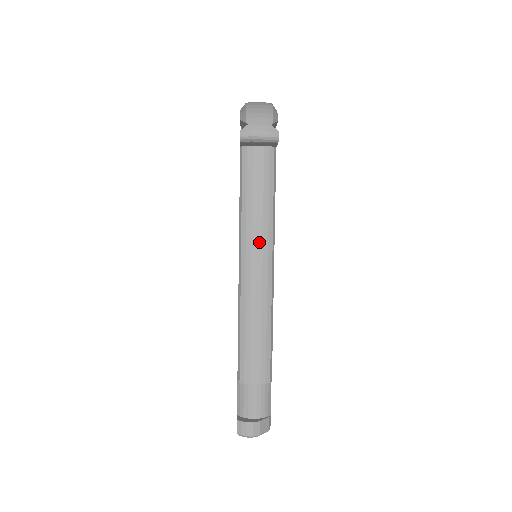
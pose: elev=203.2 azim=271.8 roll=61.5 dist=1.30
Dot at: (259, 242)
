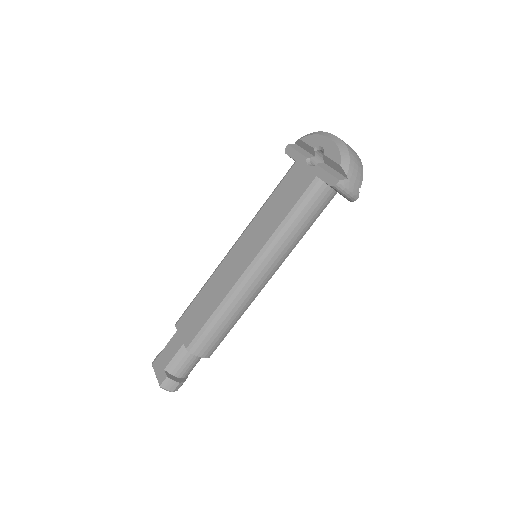
Dot at: (278, 259)
